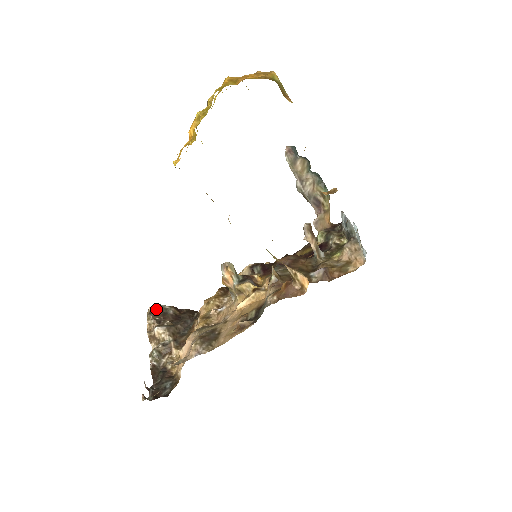
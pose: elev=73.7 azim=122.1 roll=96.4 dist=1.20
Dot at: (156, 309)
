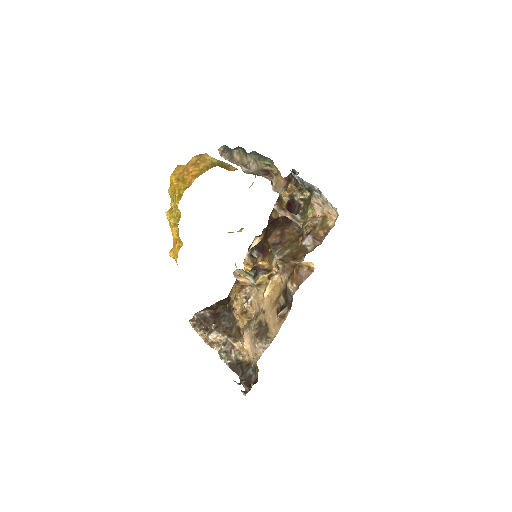
Dot at: (195, 319)
